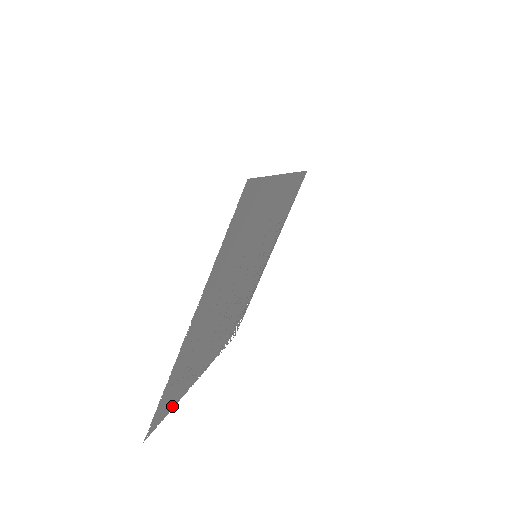
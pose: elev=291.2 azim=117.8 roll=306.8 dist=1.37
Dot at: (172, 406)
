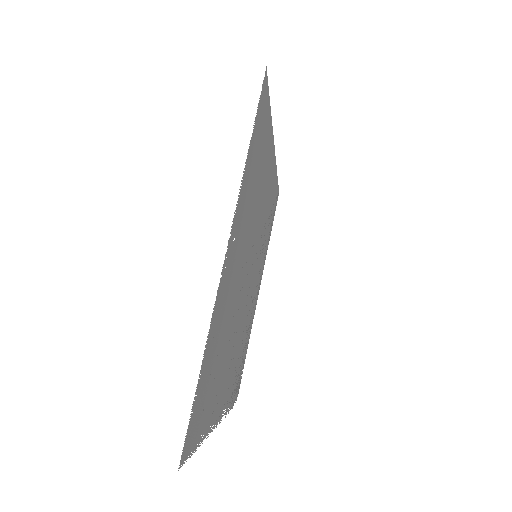
Dot at: (199, 438)
